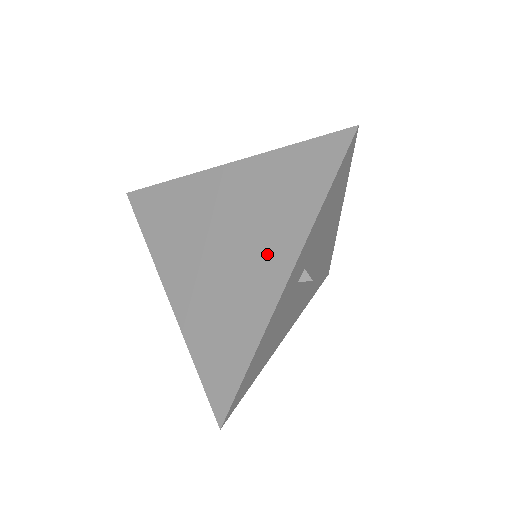
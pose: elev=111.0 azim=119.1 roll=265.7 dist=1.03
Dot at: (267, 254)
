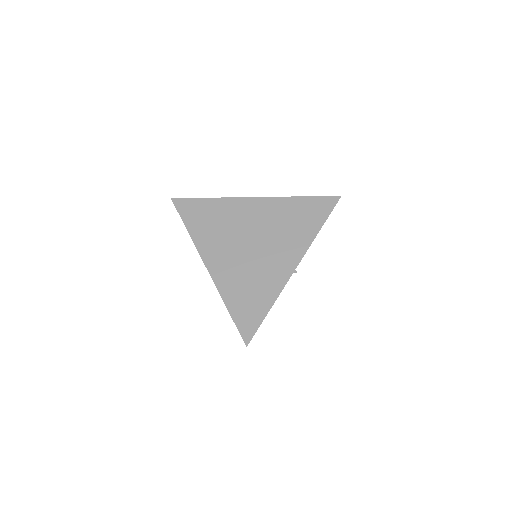
Dot at: (285, 250)
